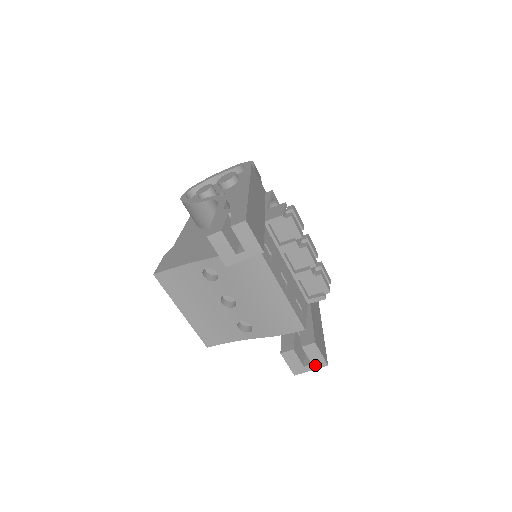
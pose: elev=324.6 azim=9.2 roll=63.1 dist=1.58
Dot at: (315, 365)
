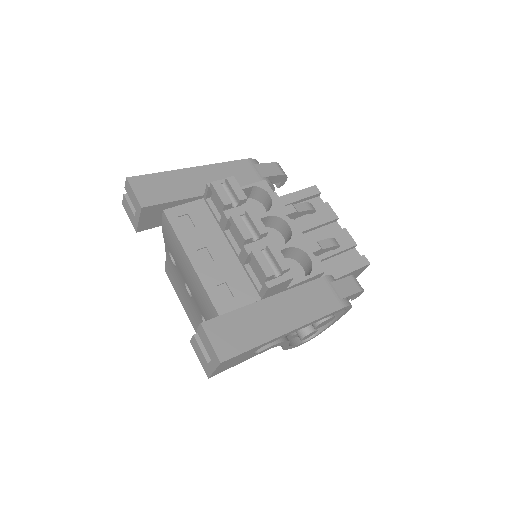
Dot at: (213, 362)
